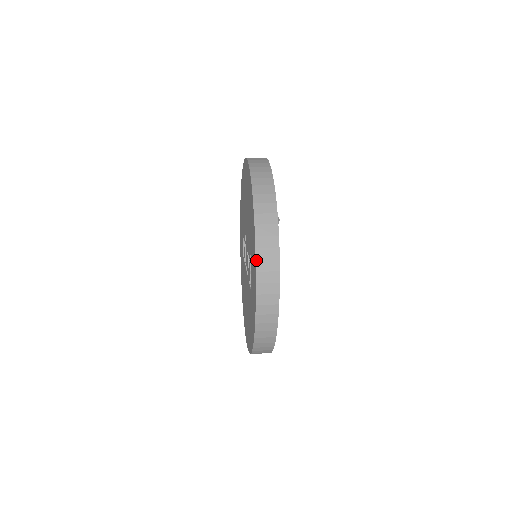
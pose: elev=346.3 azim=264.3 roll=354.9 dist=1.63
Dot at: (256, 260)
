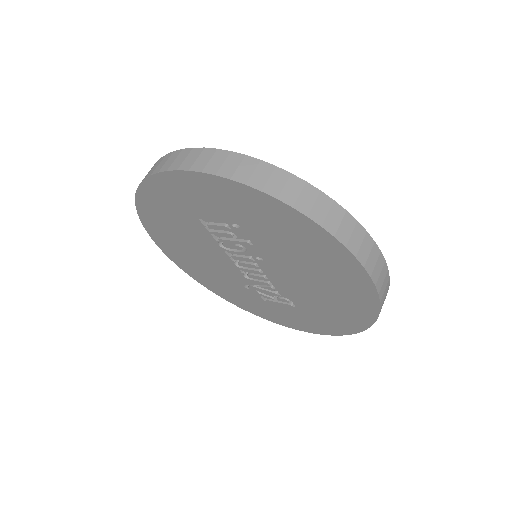
Dot at: occluded
